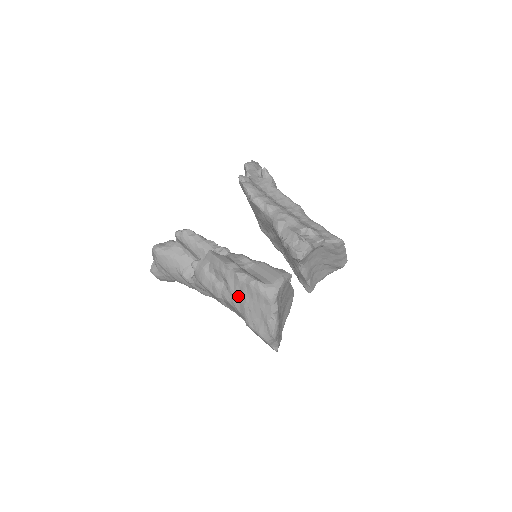
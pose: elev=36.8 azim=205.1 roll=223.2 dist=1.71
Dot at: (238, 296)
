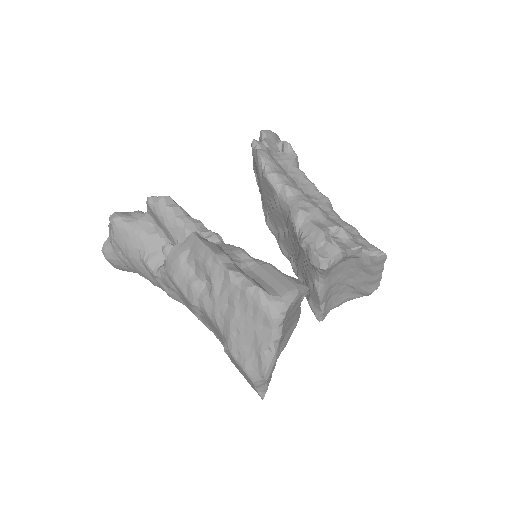
Dot at: (224, 306)
